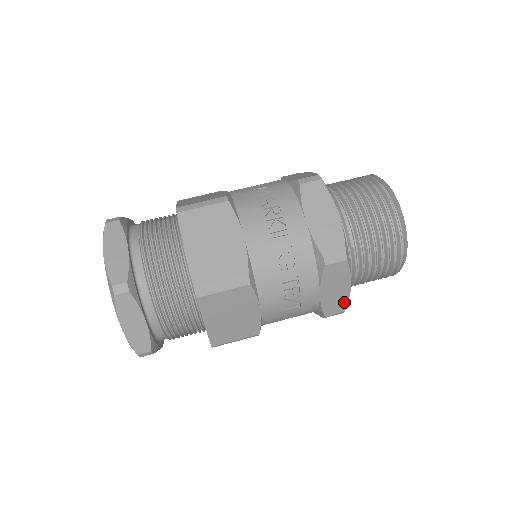
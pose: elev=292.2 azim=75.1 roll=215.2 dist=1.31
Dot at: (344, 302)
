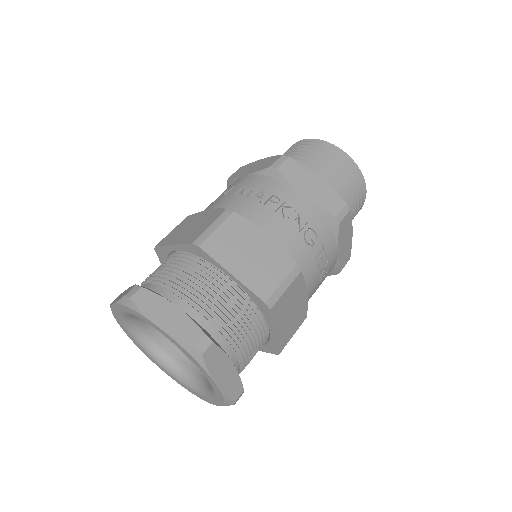
Dot at: (349, 250)
